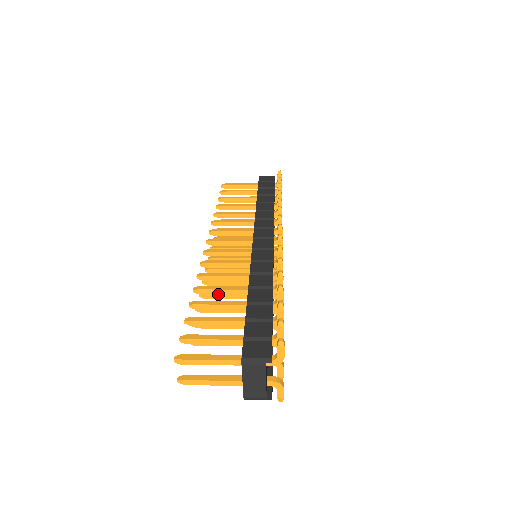
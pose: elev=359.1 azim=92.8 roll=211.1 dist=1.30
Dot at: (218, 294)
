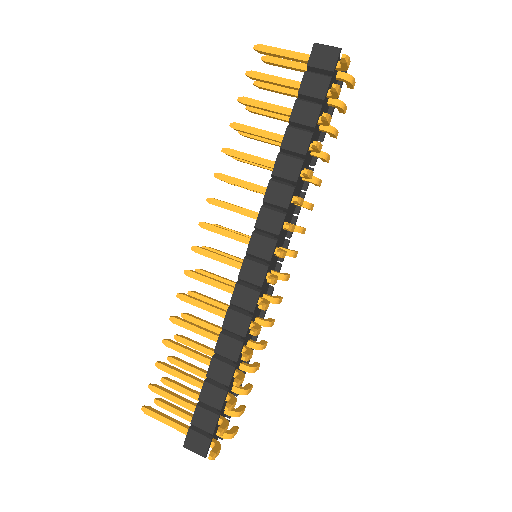
Dot at: occluded
